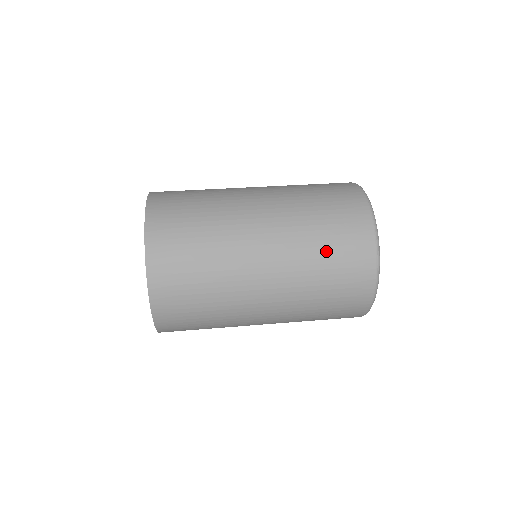
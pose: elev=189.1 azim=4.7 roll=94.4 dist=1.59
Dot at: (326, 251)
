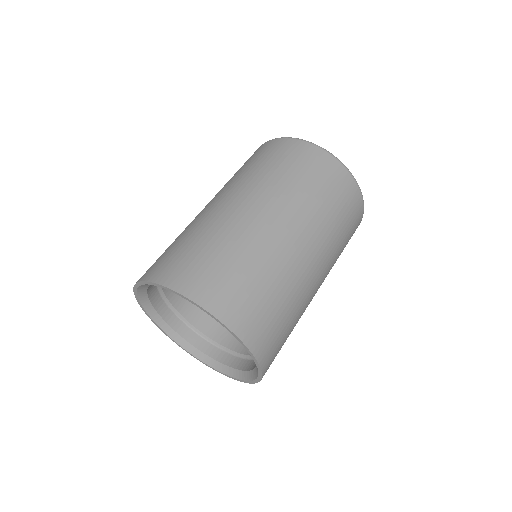
Dot at: (337, 215)
